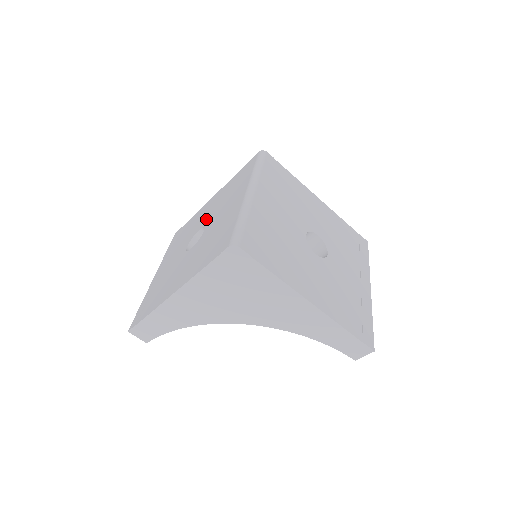
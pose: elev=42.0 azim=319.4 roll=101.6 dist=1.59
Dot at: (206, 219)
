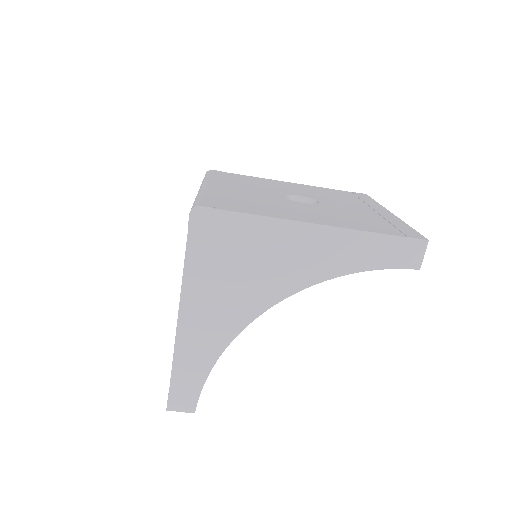
Dot at: occluded
